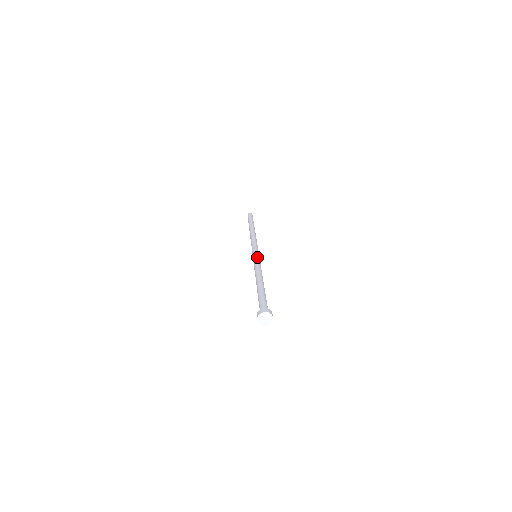
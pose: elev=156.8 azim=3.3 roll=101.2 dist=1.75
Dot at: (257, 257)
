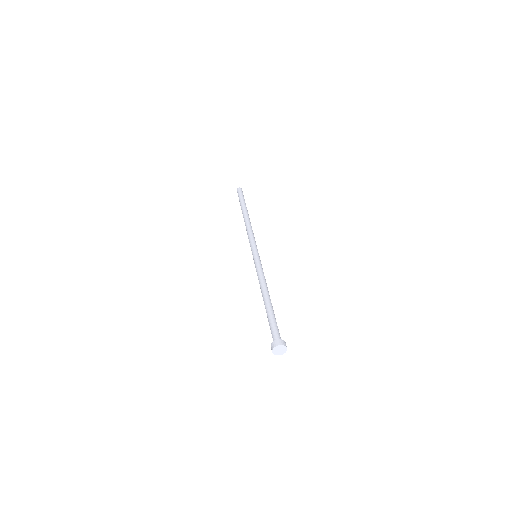
Dot at: (257, 260)
